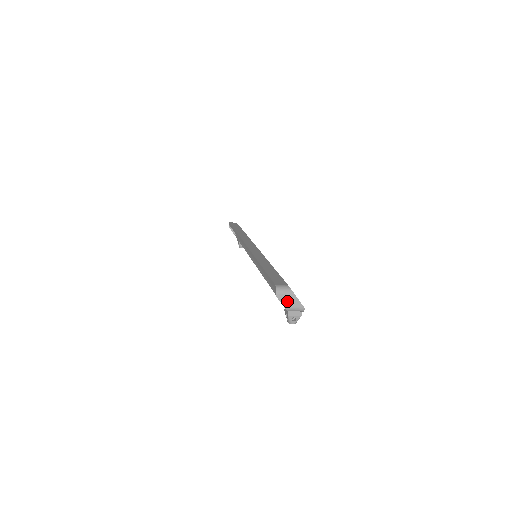
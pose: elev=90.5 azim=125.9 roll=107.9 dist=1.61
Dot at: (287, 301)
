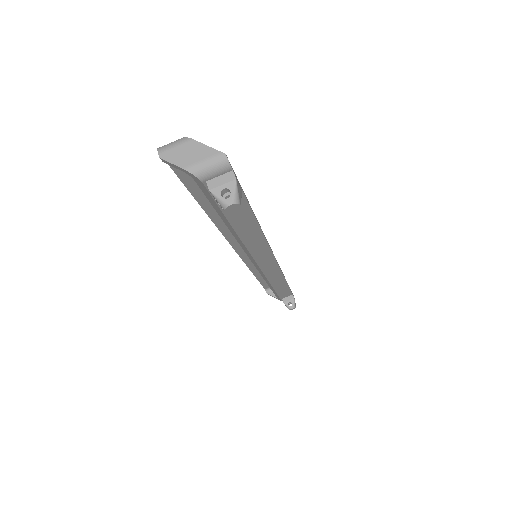
Dot at: (185, 157)
